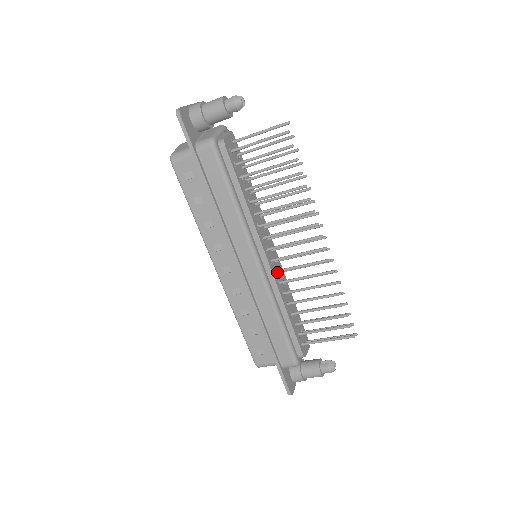
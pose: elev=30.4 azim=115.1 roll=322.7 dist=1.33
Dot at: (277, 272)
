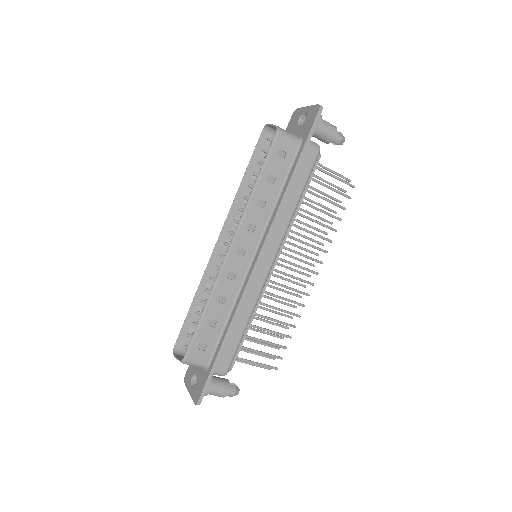
Dot at: occluded
